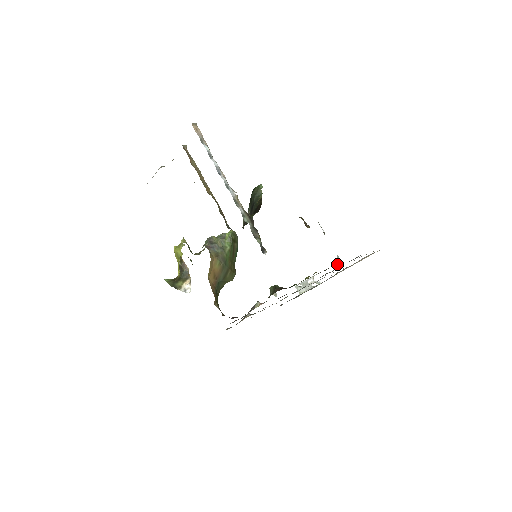
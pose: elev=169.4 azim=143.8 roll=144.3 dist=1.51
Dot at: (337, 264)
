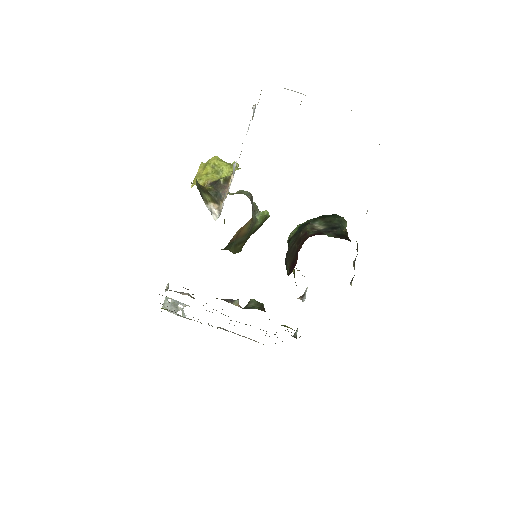
Dot at: (294, 337)
